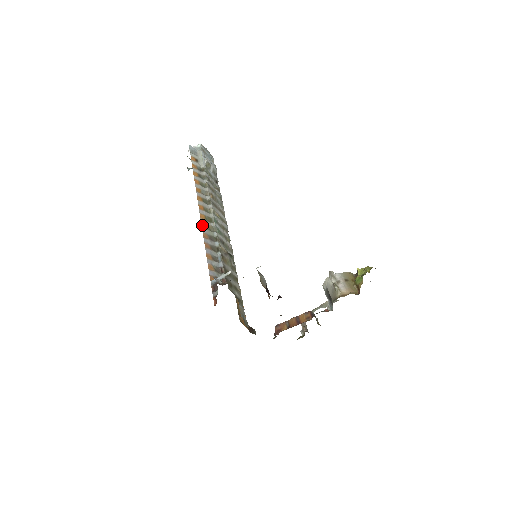
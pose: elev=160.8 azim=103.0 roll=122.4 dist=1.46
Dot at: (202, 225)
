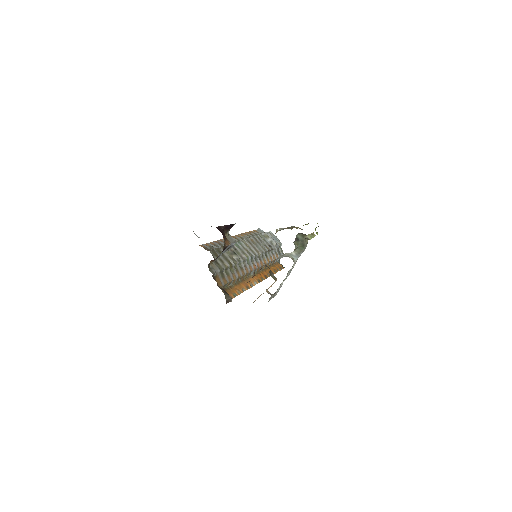
Dot at: occluded
